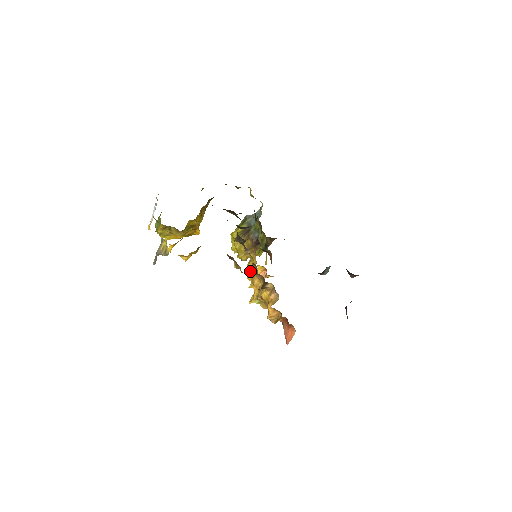
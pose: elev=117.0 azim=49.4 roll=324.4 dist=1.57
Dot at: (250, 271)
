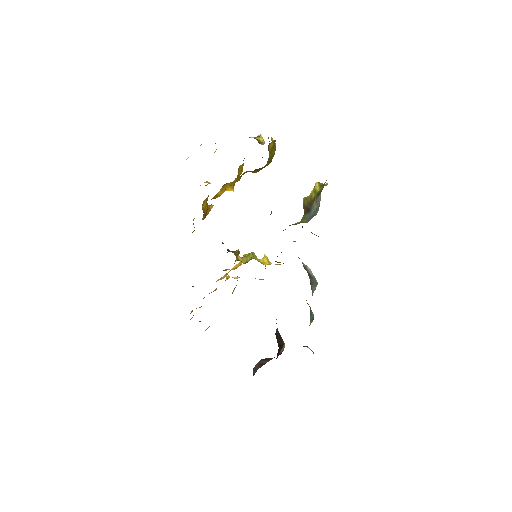
Dot at: occluded
